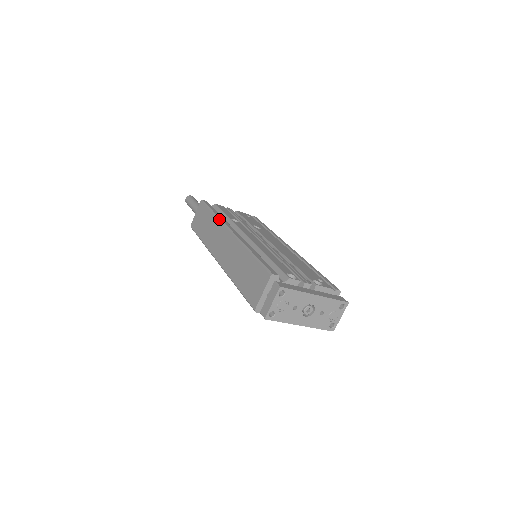
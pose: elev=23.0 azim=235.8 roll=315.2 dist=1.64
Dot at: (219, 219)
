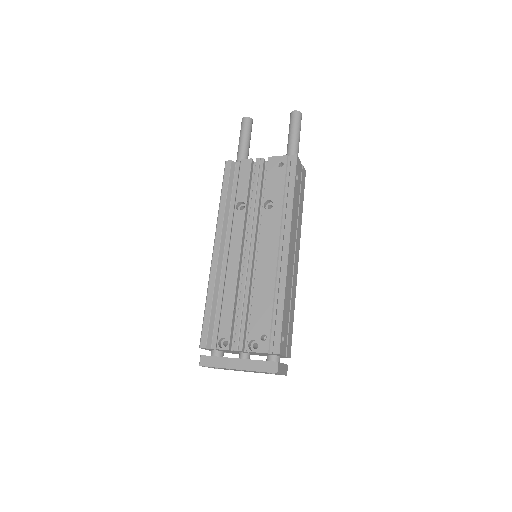
Dot at: (217, 218)
